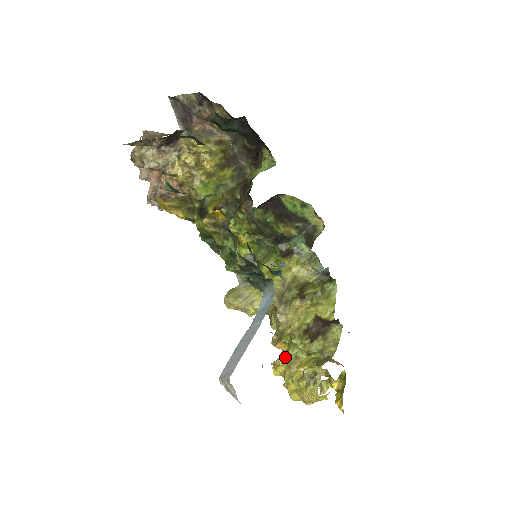
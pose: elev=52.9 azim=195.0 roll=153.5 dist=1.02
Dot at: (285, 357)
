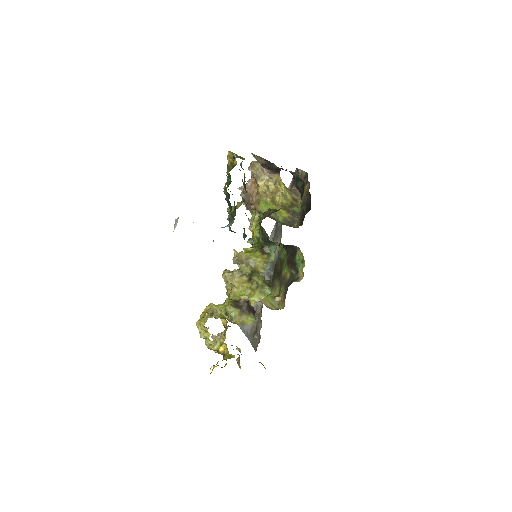
Dot at: occluded
